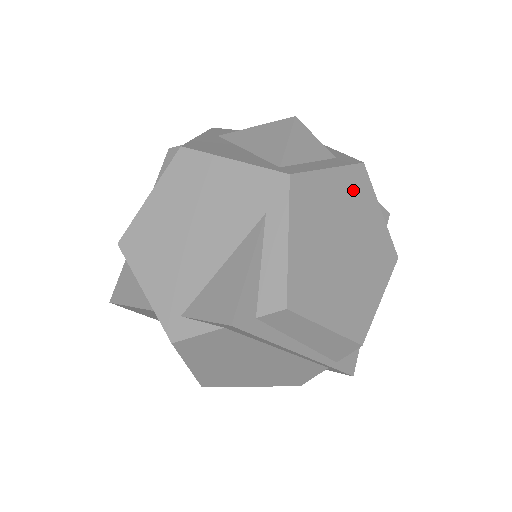
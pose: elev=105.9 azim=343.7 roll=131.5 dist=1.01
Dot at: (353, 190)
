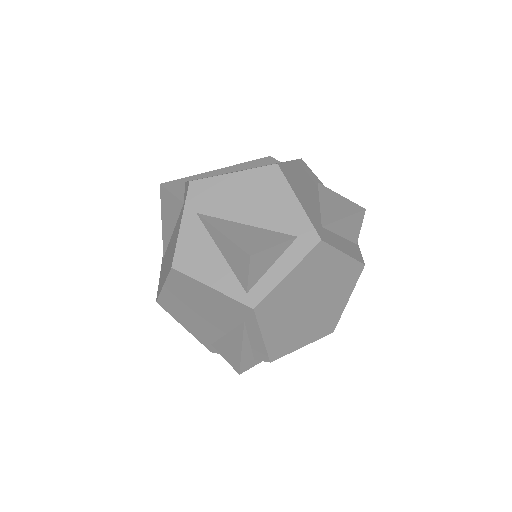
Dot at: (313, 266)
